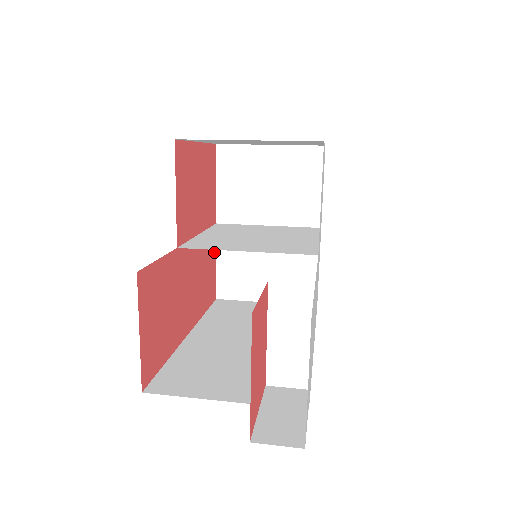
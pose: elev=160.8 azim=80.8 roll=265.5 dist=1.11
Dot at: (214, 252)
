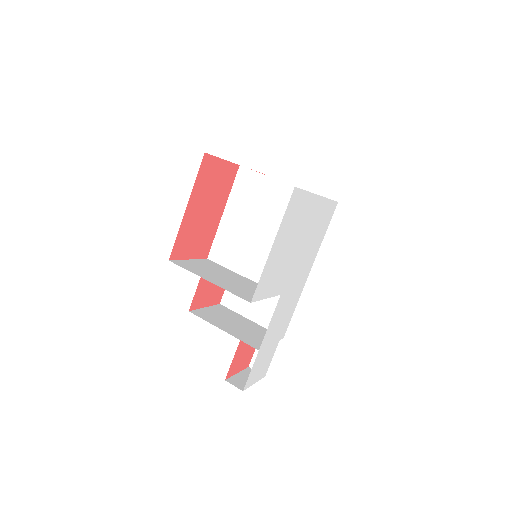
Dot at: occluded
